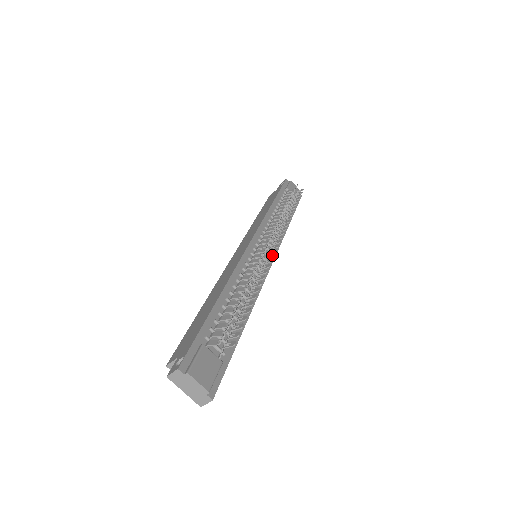
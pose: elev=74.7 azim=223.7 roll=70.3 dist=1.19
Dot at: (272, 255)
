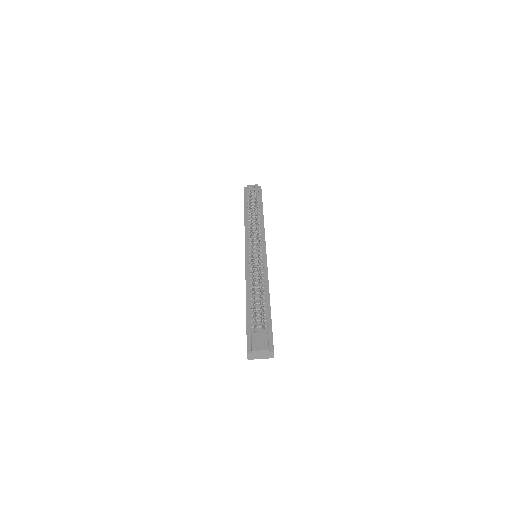
Dot at: (258, 252)
